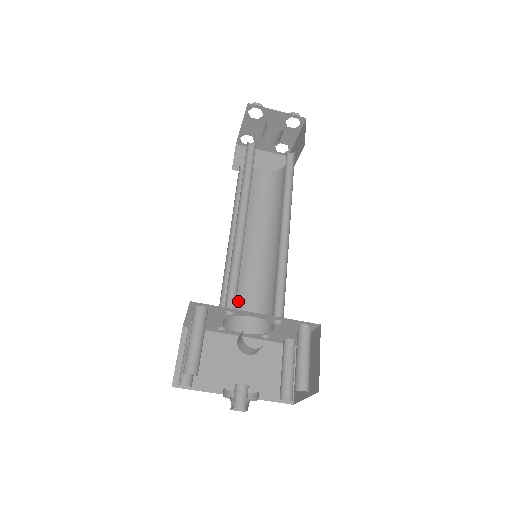
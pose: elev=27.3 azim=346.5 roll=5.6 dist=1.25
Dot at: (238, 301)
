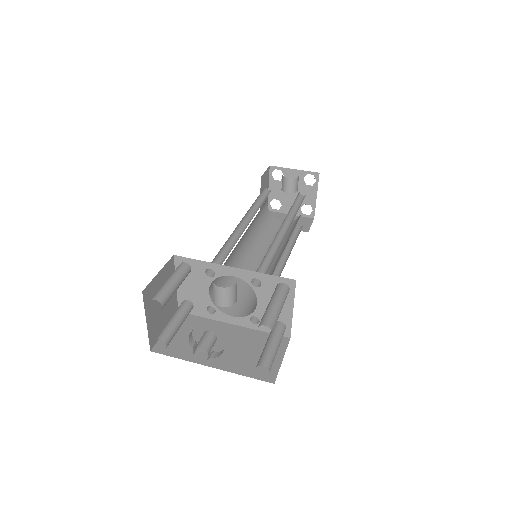
Dot at: occluded
